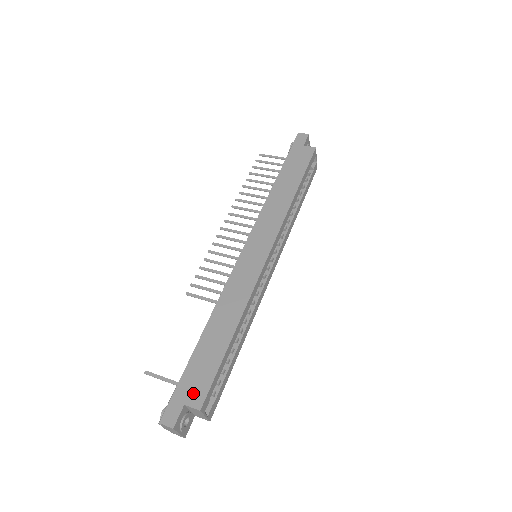
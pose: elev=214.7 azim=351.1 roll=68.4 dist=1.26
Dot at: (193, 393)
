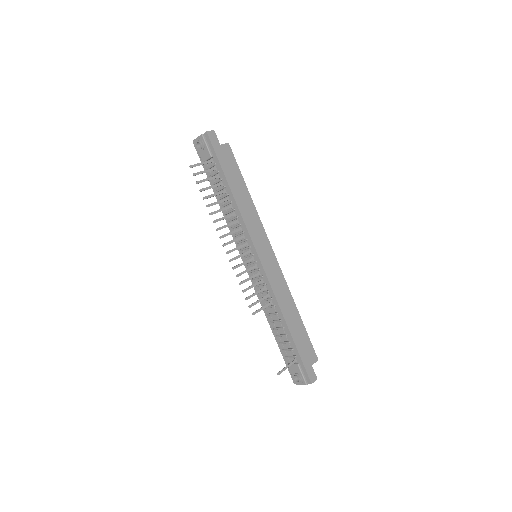
Dot at: (310, 357)
